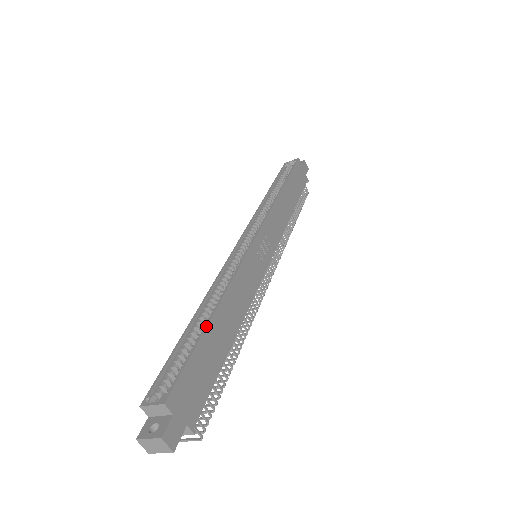
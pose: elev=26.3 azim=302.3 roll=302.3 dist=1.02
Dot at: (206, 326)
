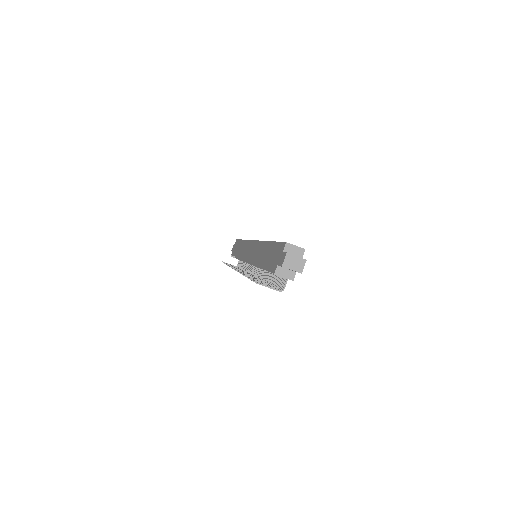
Dot at: occluded
